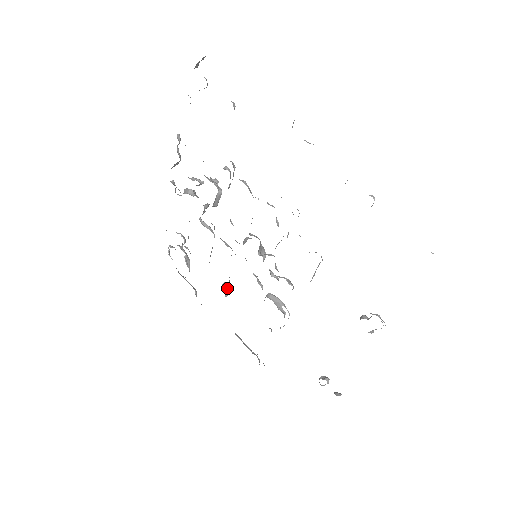
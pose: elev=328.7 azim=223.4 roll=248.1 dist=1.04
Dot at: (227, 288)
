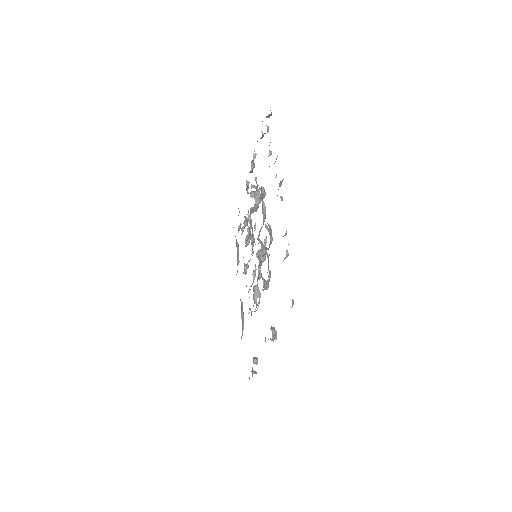
Dot at: (246, 269)
